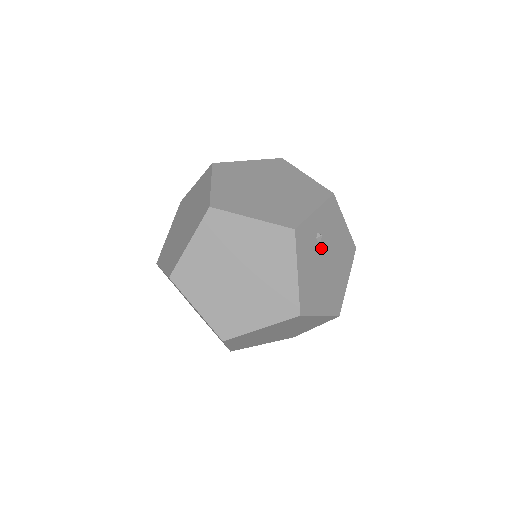
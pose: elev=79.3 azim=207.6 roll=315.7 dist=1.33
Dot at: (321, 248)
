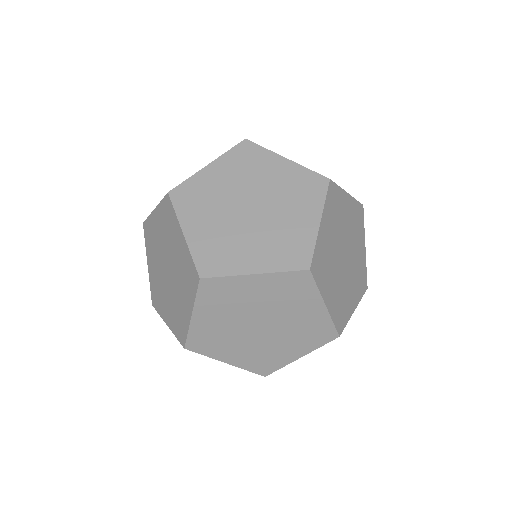
Dot at: occluded
